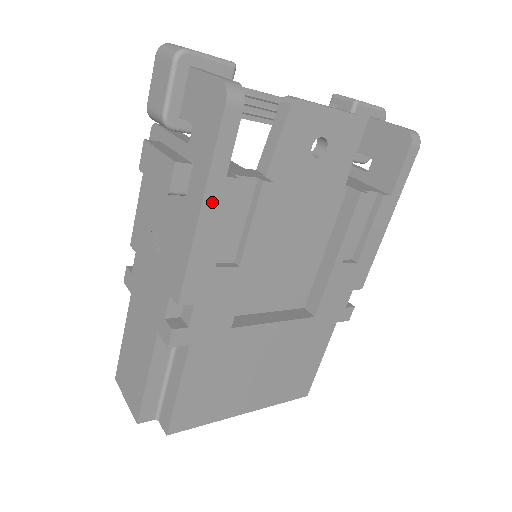
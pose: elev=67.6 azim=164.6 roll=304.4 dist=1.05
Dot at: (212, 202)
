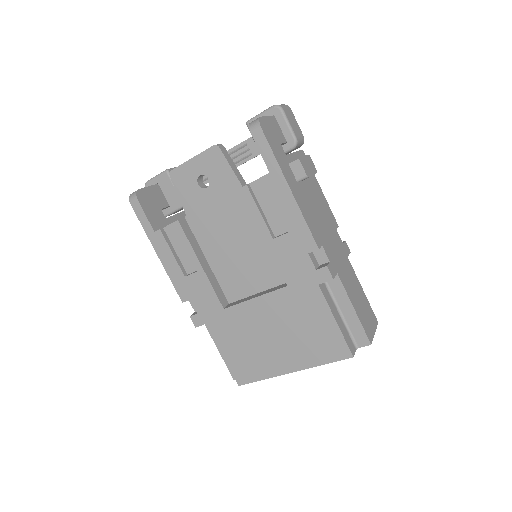
Dot at: (158, 246)
